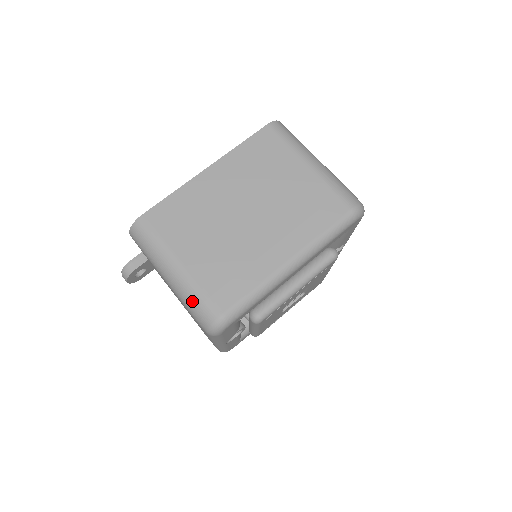
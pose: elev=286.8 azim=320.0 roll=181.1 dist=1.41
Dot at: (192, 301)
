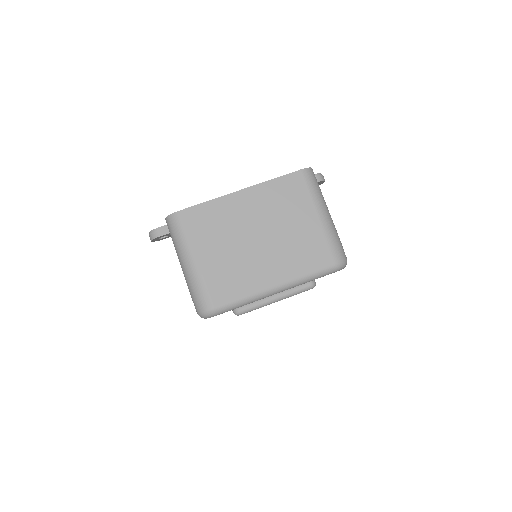
Dot at: (195, 290)
